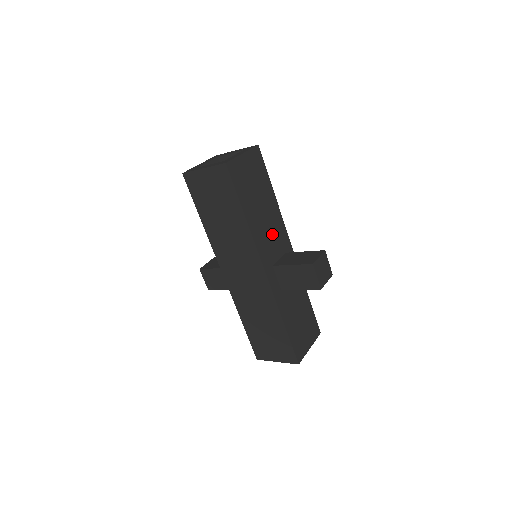
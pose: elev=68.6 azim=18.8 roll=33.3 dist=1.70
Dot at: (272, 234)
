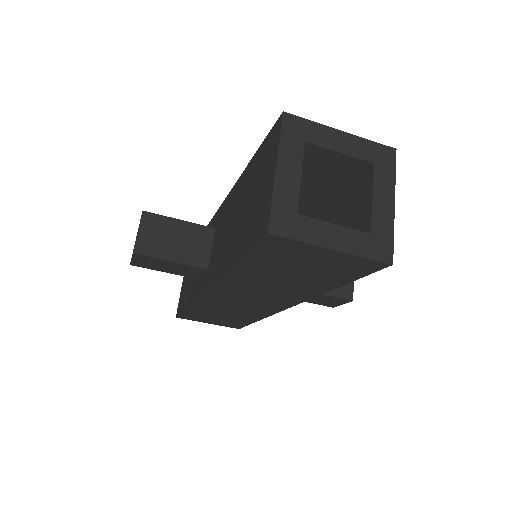
Dot at: occluded
